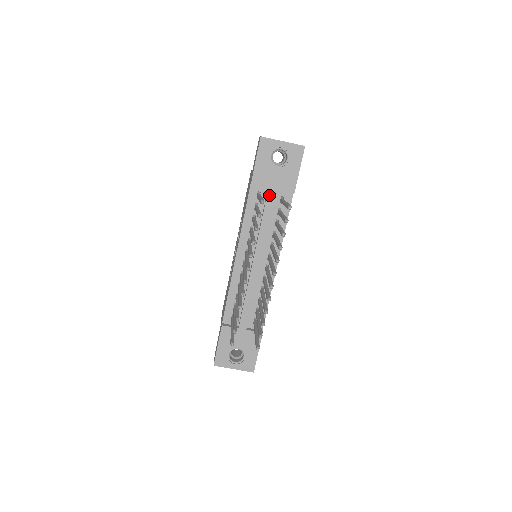
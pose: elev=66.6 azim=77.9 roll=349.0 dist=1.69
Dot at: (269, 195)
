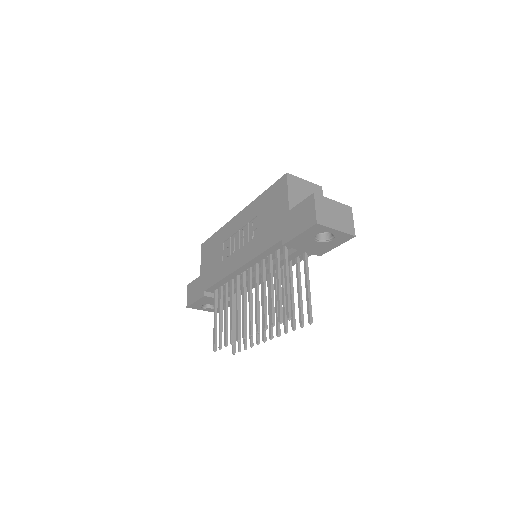
Dot at: (295, 253)
